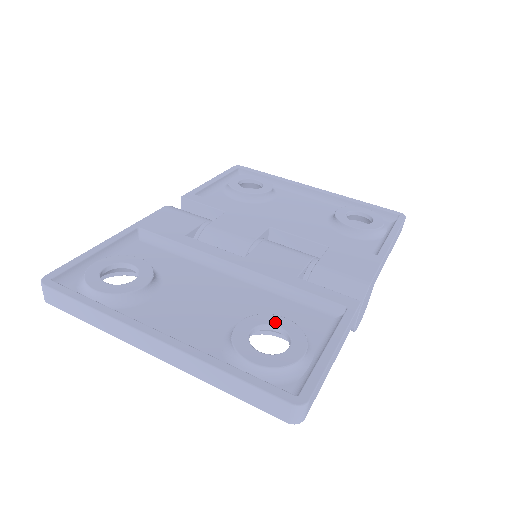
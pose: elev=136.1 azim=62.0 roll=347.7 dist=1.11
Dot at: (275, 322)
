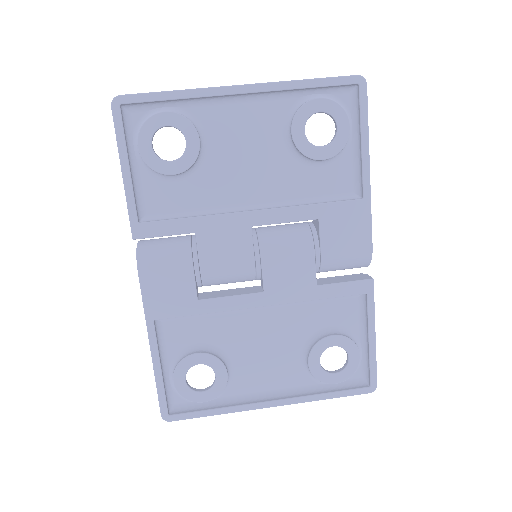
Dot at: (329, 345)
